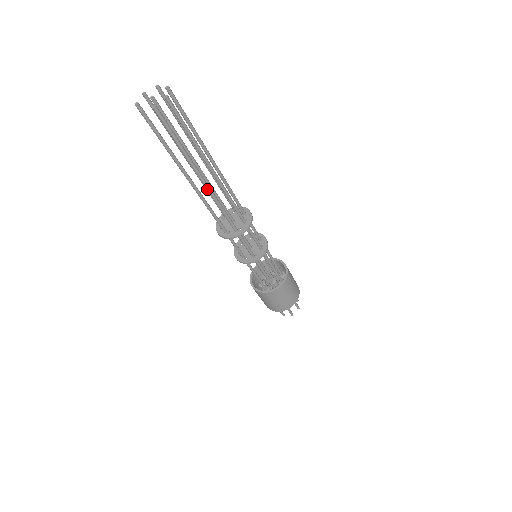
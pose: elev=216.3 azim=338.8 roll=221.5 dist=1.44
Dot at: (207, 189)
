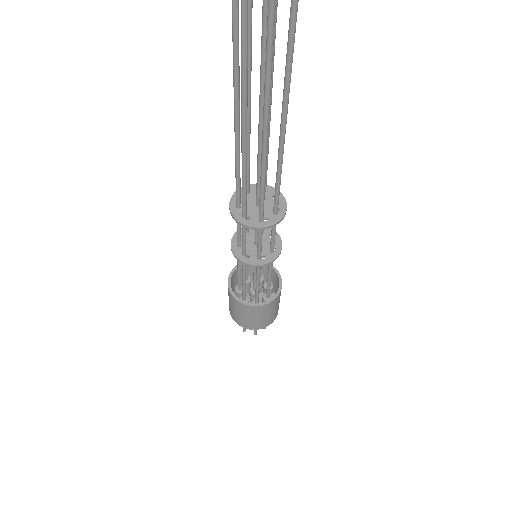
Dot at: (242, 143)
